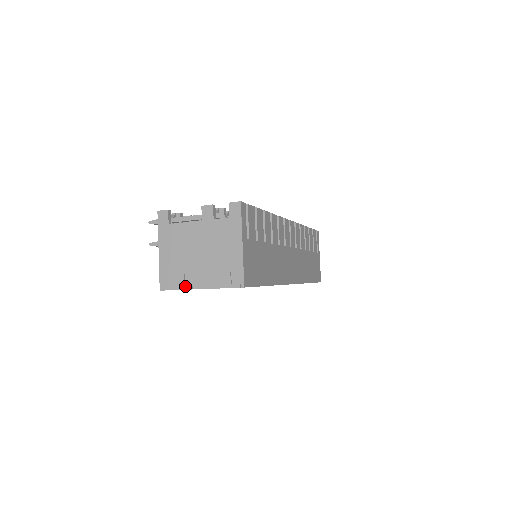
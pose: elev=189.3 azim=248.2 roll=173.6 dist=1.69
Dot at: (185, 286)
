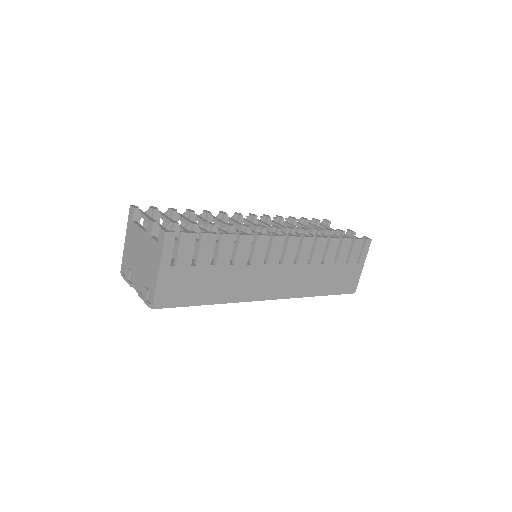
Dot at: (128, 281)
